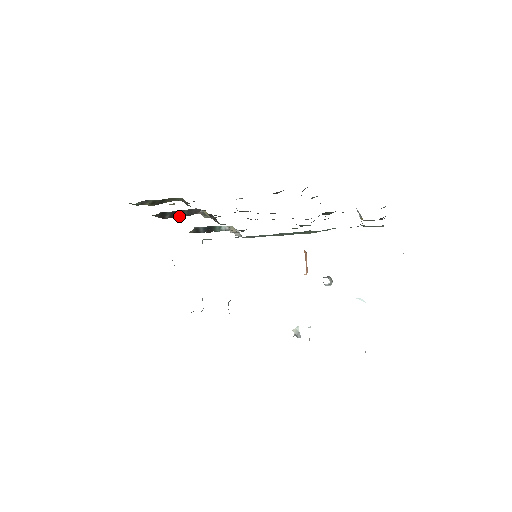
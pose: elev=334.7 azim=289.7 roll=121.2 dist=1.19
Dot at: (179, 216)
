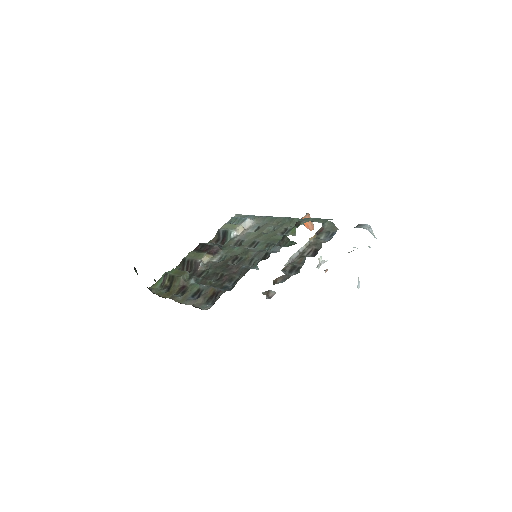
Dot at: (190, 269)
